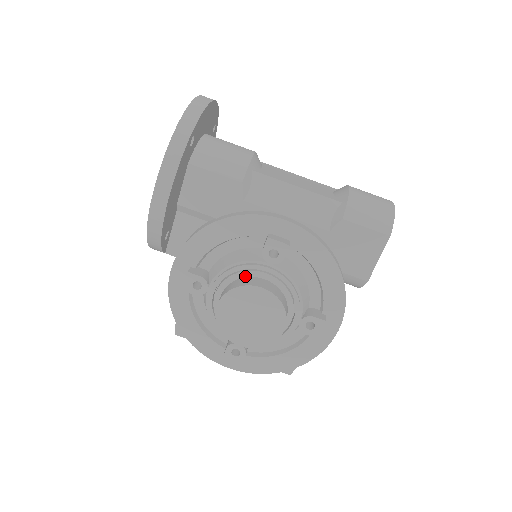
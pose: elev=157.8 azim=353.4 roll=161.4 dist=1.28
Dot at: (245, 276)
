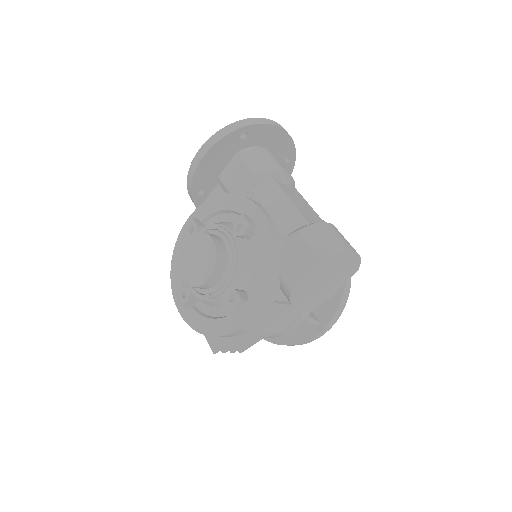
Dot at: (215, 234)
